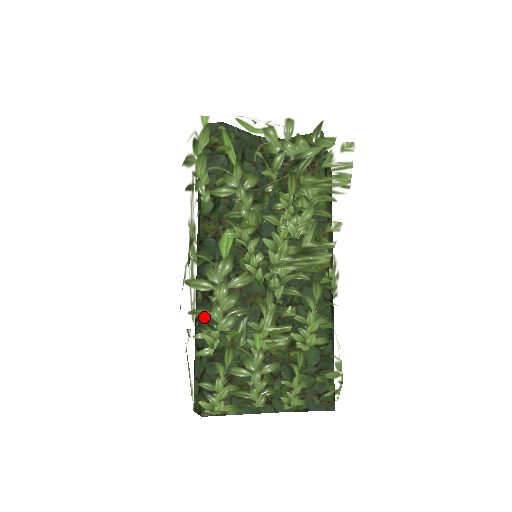
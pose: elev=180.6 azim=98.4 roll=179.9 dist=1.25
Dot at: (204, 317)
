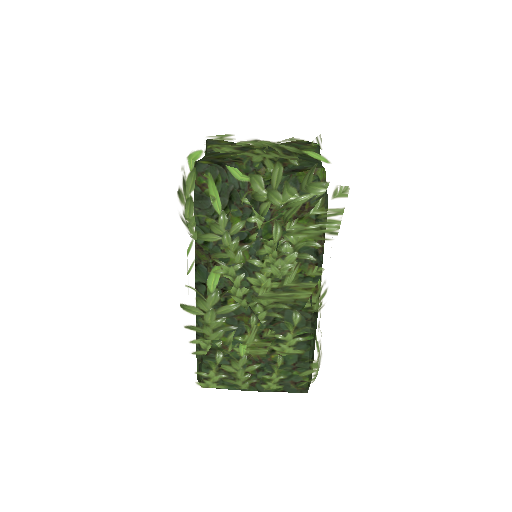
Dot at: (197, 331)
